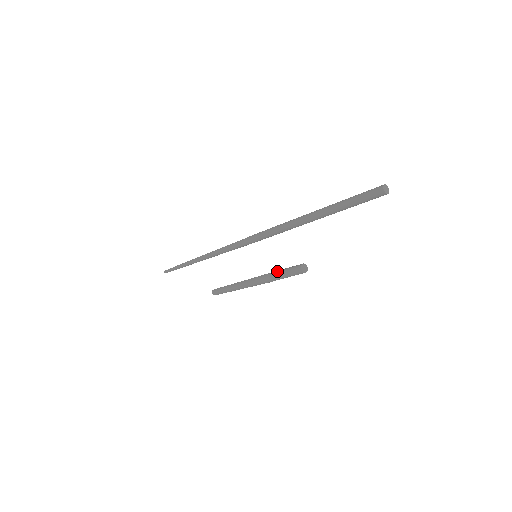
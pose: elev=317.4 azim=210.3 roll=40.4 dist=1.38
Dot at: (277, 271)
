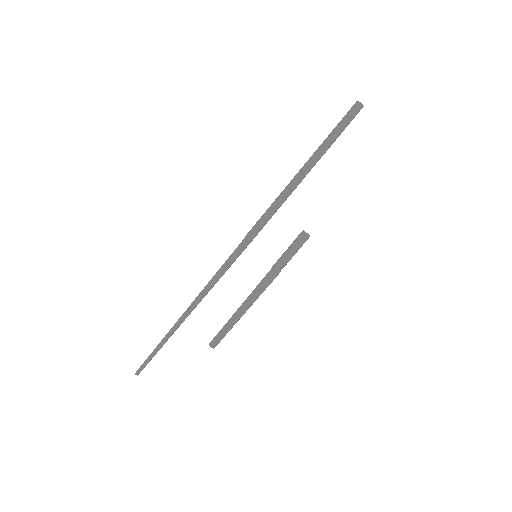
Dot at: (281, 257)
